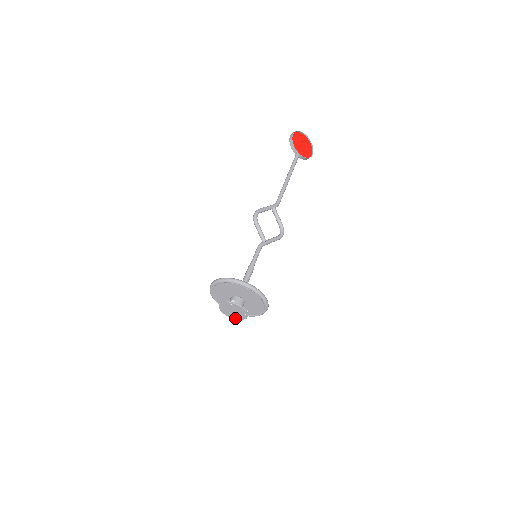
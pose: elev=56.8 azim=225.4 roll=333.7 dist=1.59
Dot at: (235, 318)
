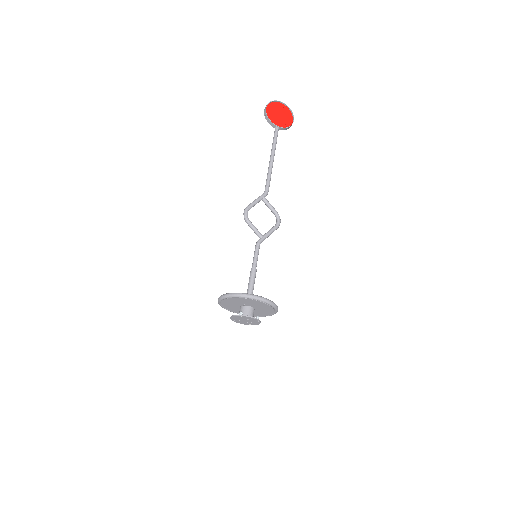
Dot at: (250, 324)
